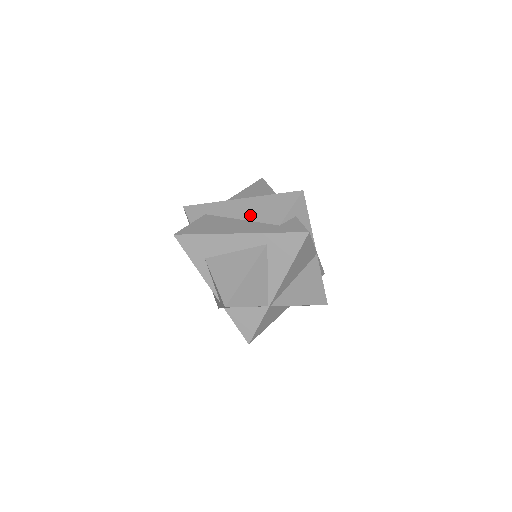
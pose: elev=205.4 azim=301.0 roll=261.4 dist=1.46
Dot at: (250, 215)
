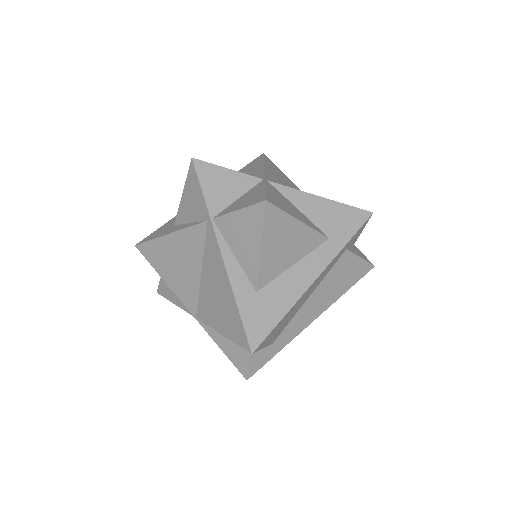
Dot at: occluded
